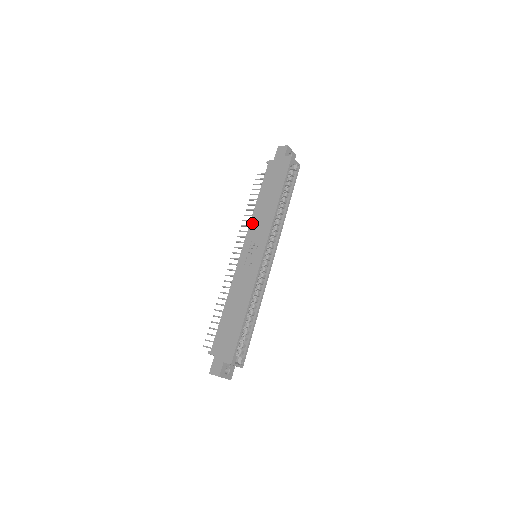
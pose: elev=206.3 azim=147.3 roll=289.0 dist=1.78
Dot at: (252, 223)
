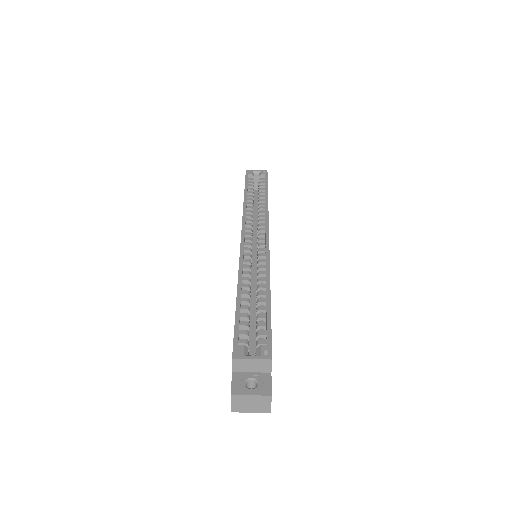
Dot at: occluded
